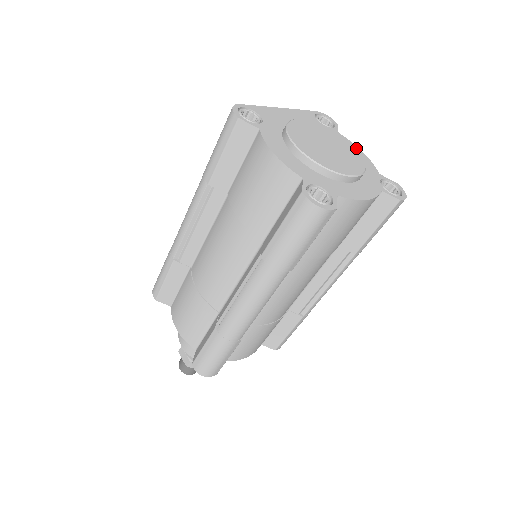
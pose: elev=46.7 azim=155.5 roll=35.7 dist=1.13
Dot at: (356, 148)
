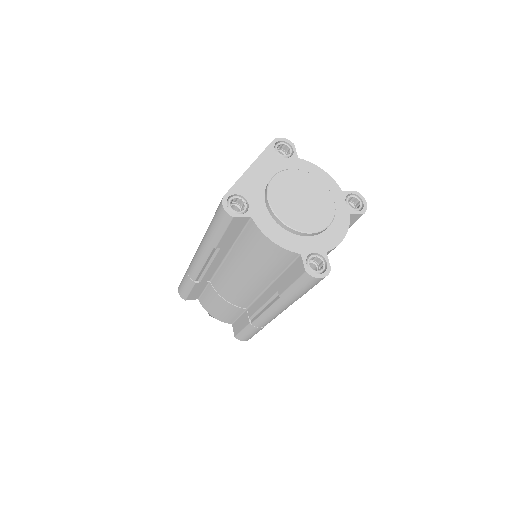
Dot at: (317, 169)
